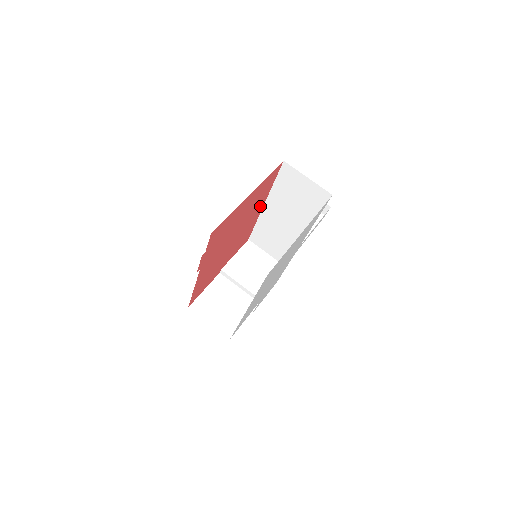
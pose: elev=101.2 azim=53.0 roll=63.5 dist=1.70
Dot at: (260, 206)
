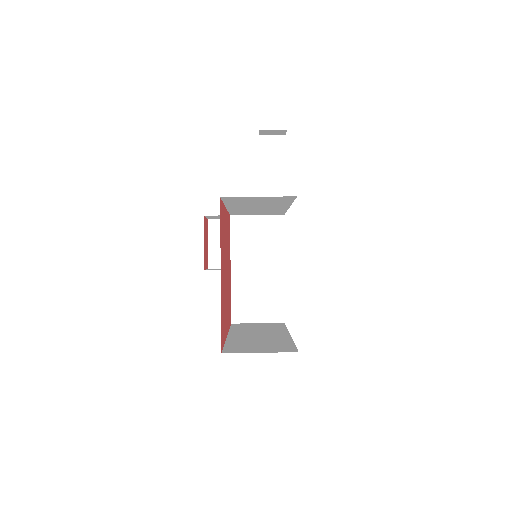
Dot at: (225, 219)
